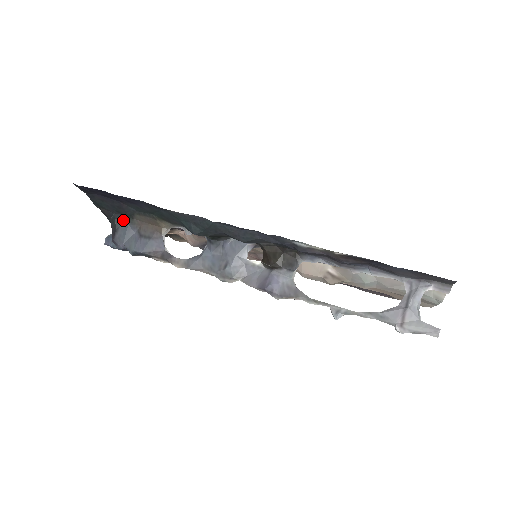
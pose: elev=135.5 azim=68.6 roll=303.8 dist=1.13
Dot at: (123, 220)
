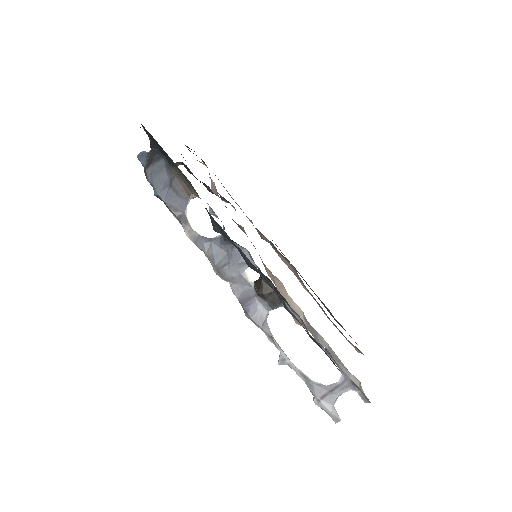
Dot at: (163, 159)
